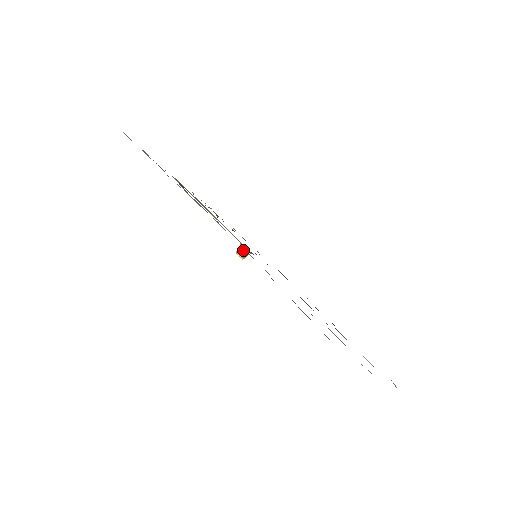
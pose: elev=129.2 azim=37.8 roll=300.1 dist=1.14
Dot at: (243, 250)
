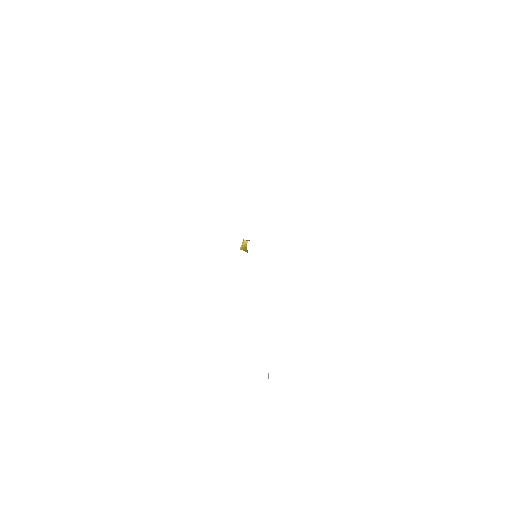
Dot at: (245, 248)
